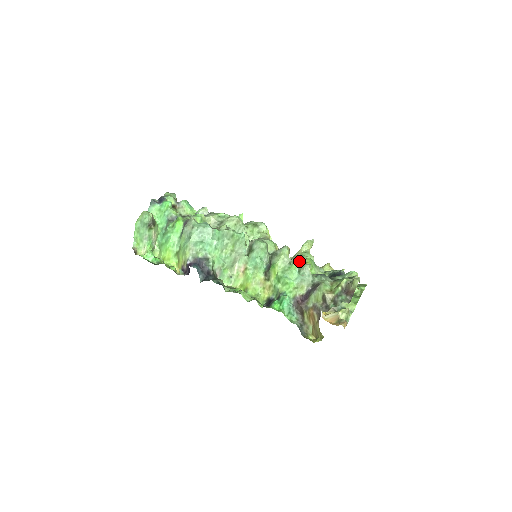
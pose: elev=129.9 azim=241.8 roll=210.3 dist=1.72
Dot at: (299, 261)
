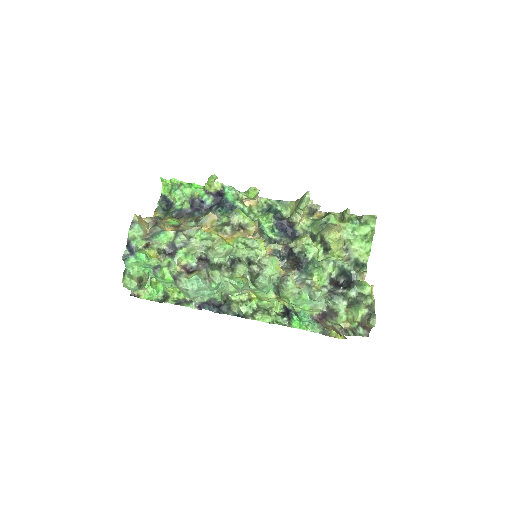
Dot at: (307, 283)
